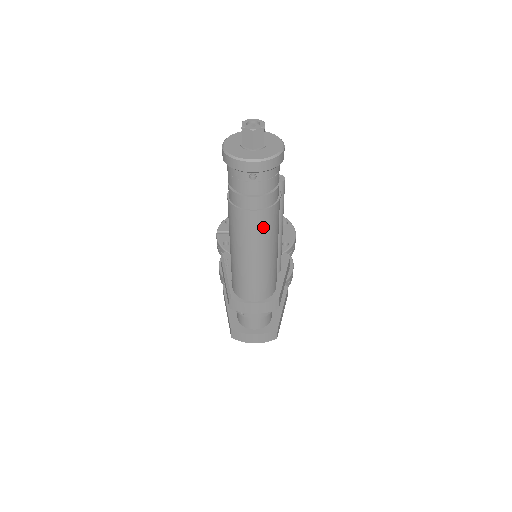
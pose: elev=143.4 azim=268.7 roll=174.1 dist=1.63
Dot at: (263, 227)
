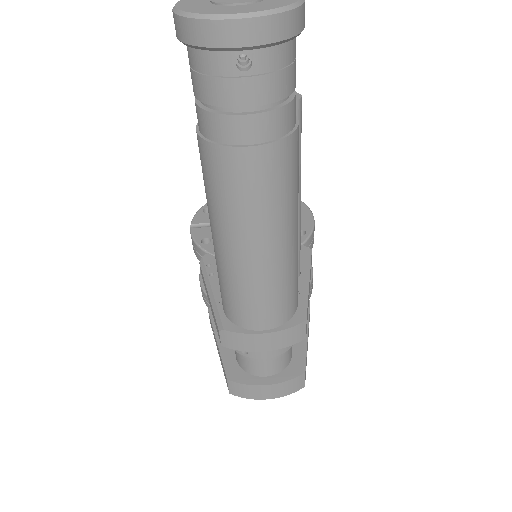
Dot at: (272, 183)
